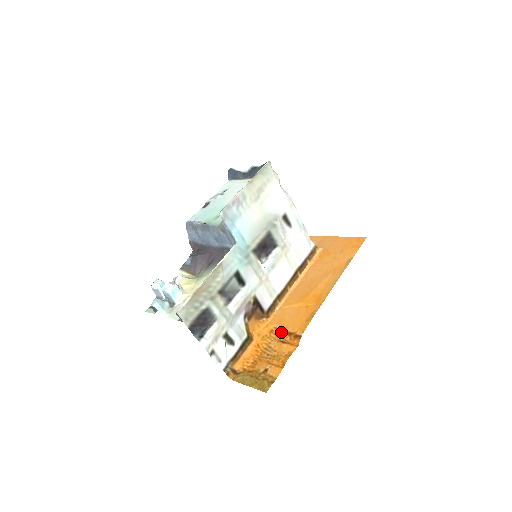
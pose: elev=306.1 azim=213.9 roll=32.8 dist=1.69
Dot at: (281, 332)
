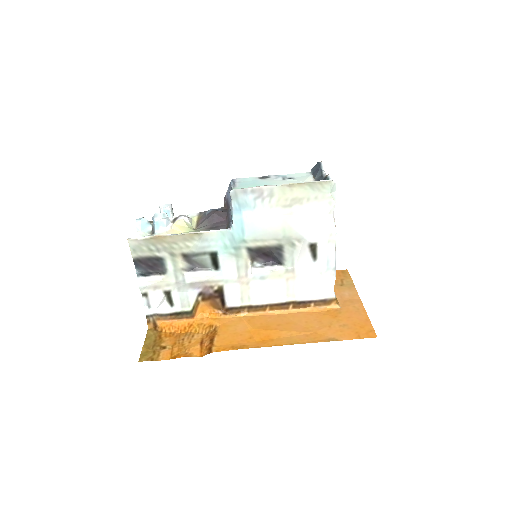
Dot at: (212, 334)
